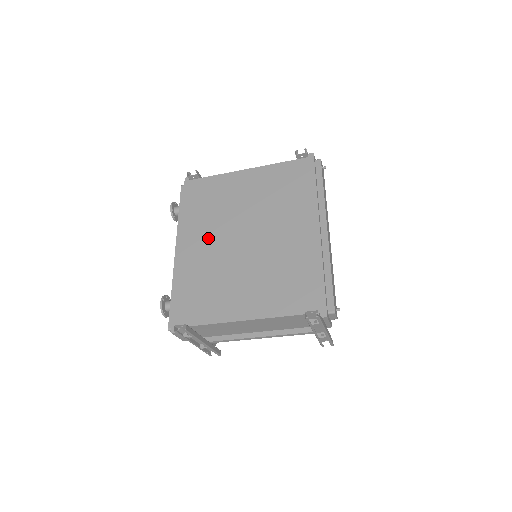
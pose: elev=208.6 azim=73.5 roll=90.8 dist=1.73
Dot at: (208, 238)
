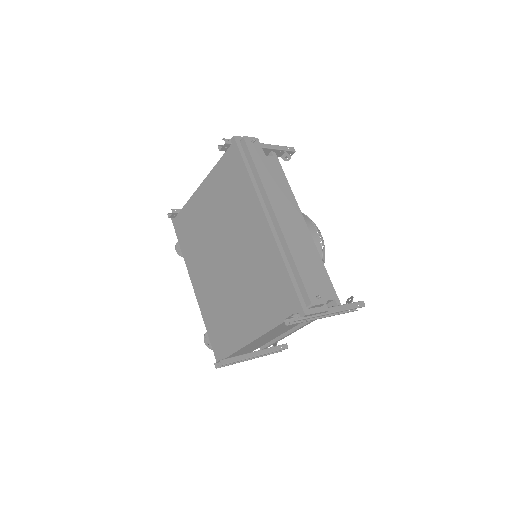
Dot at: (205, 270)
